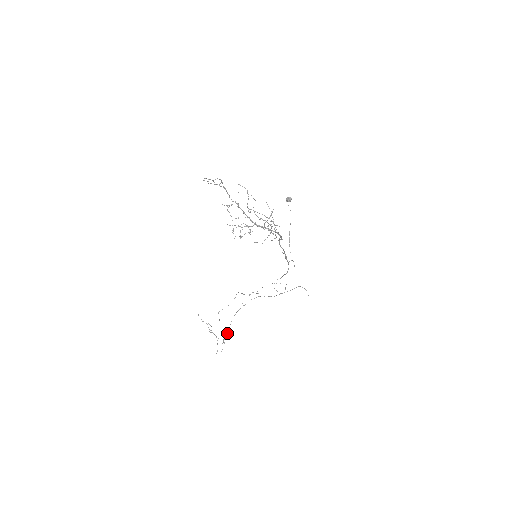
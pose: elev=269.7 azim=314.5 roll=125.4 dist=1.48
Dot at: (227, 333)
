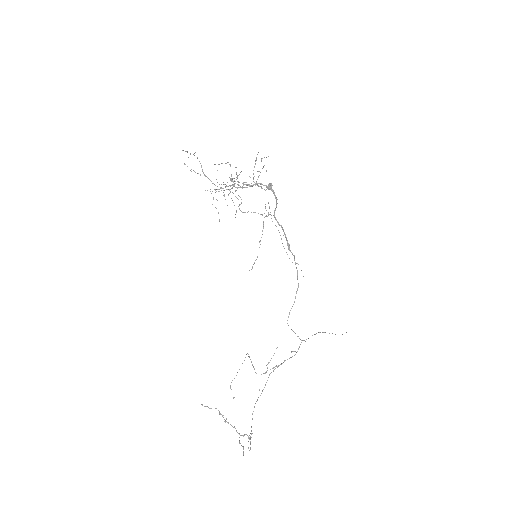
Dot at: occluded
